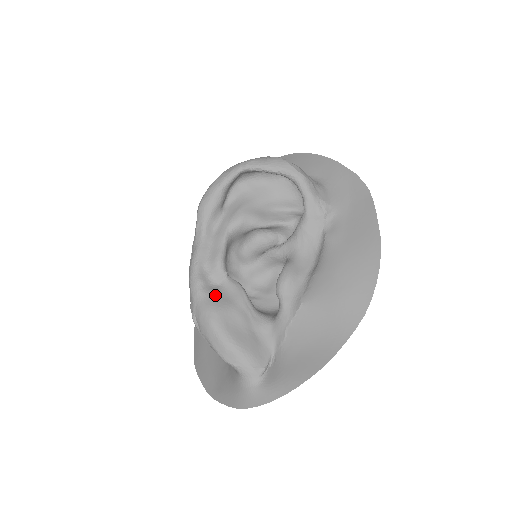
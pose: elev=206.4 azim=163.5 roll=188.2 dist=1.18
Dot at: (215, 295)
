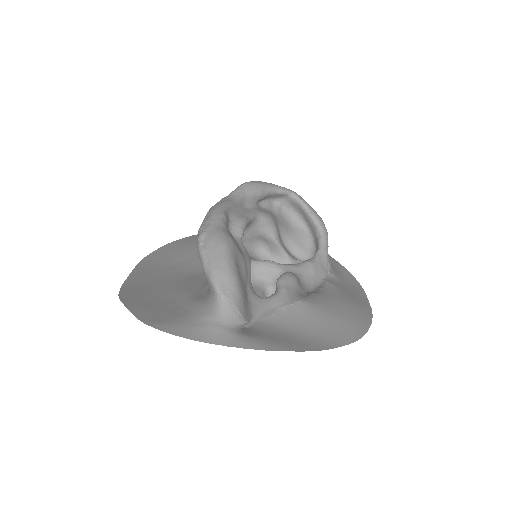
Dot at: (232, 236)
